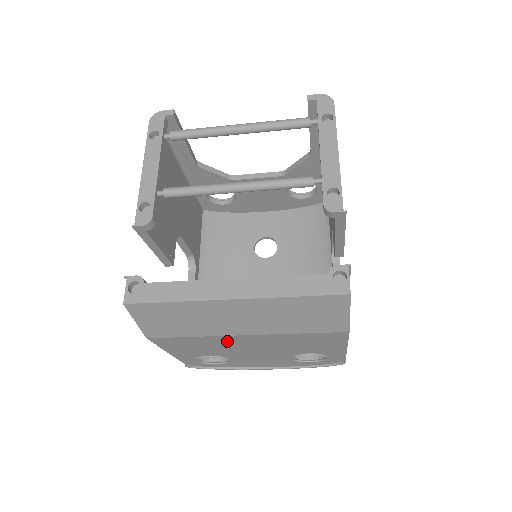
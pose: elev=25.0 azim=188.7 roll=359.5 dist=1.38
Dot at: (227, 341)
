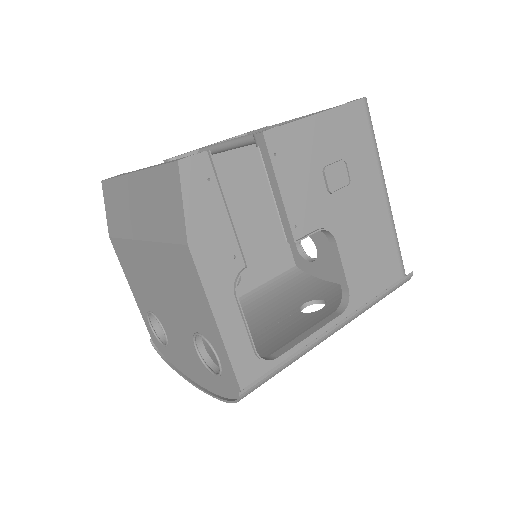
Dot at: (141, 260)
